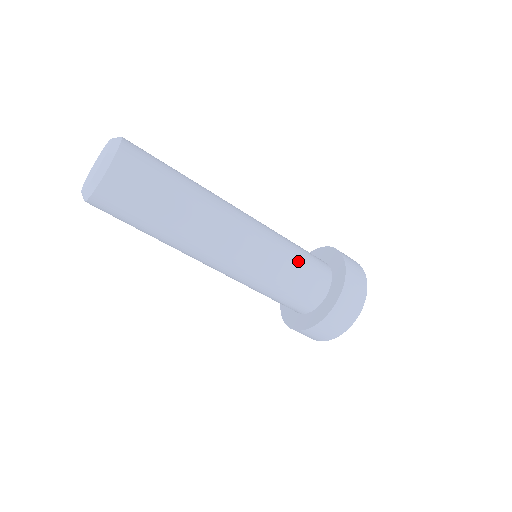
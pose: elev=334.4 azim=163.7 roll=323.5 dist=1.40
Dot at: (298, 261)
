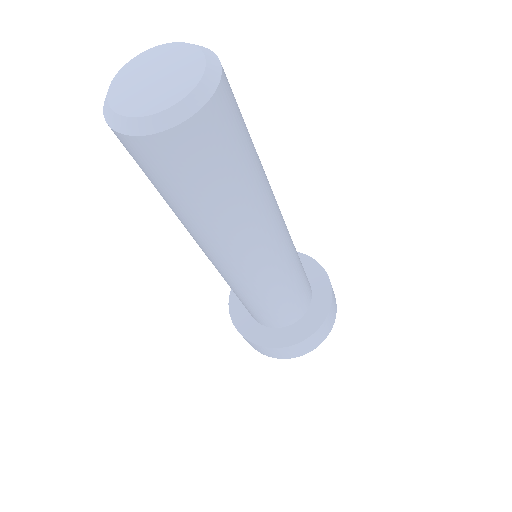
Dot at: occluded
